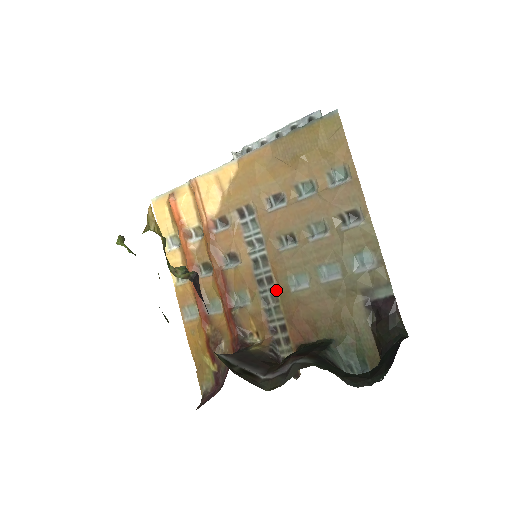
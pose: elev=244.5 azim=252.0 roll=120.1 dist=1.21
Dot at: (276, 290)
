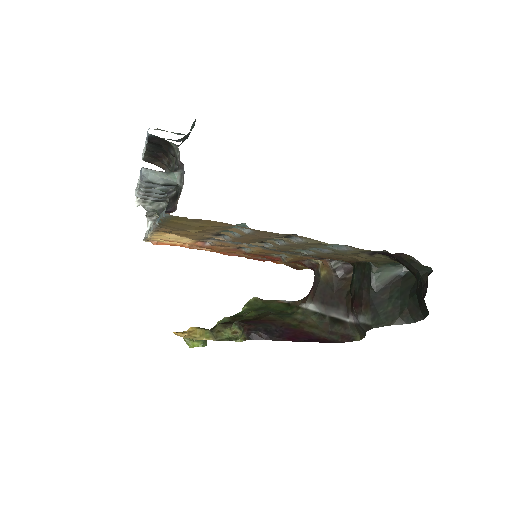
Dot at: occluded
